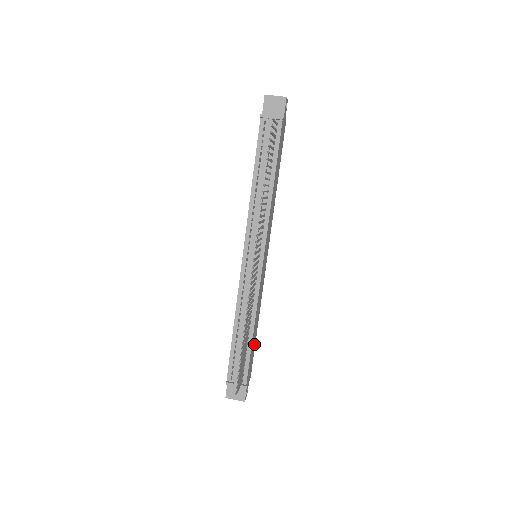
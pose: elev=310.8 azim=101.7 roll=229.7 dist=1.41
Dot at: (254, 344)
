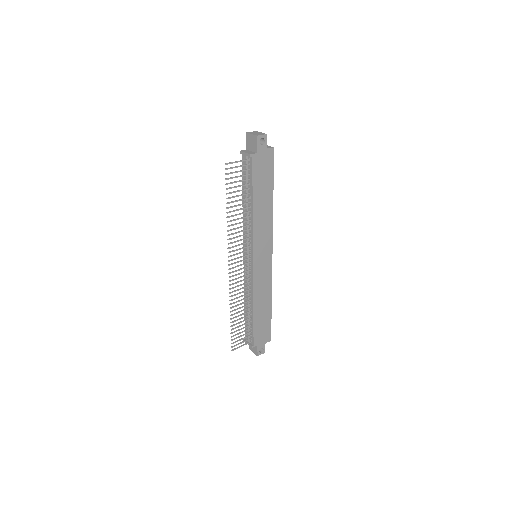
Dot at: (267, 318)
